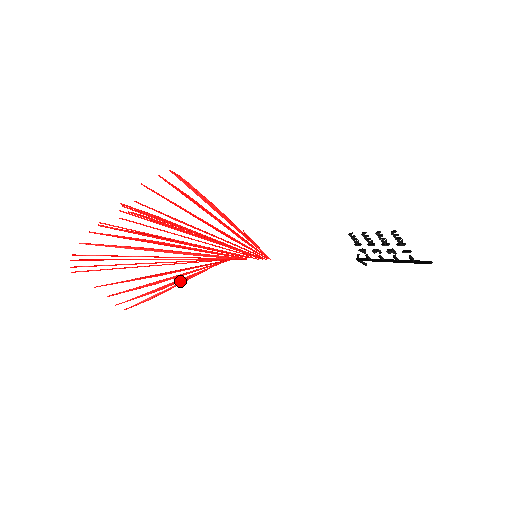
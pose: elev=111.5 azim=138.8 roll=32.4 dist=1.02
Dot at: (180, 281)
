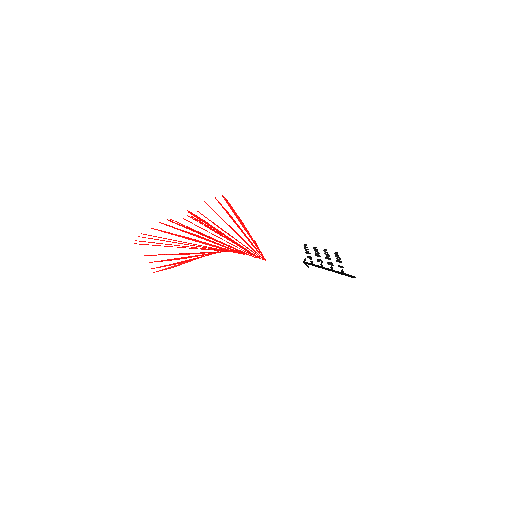
Dot at: (194, 259)
